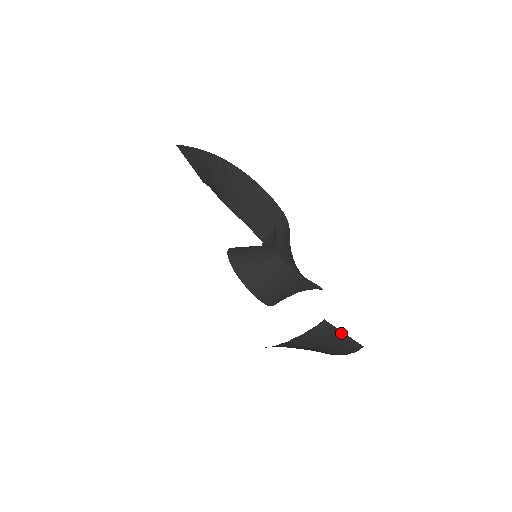
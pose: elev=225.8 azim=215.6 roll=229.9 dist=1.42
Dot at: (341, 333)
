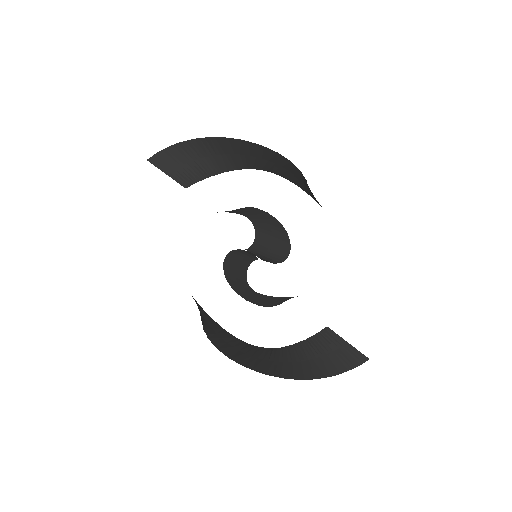
Dot at: (344, 343)
